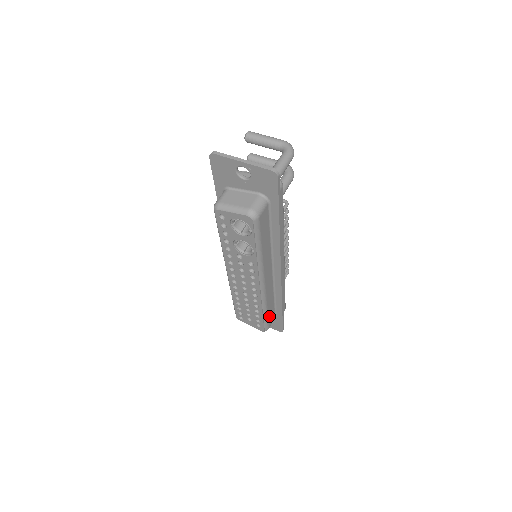
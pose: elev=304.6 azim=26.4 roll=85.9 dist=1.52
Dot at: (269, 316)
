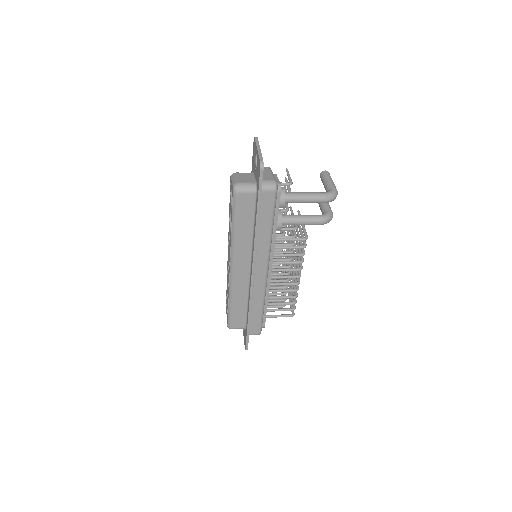
Dot at: (235, 315)
